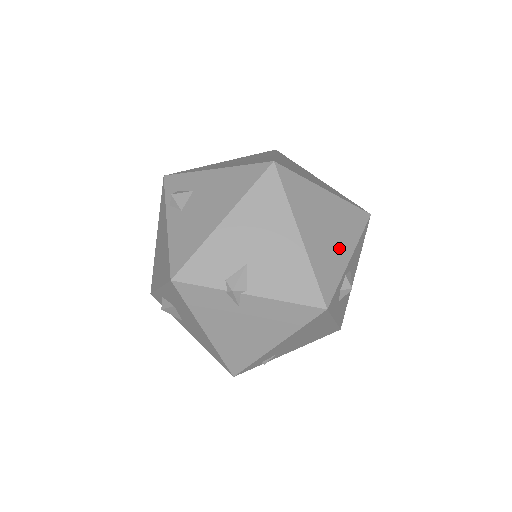
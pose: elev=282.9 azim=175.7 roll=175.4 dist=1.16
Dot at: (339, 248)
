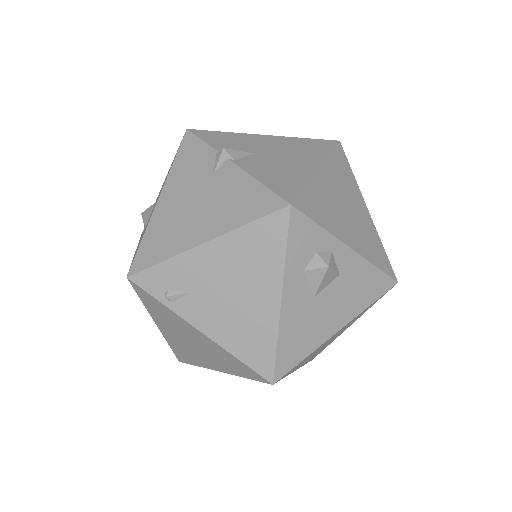
Dot at: (345, 227)
